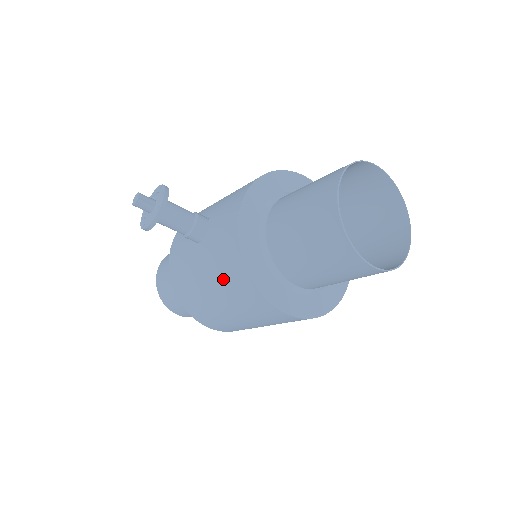
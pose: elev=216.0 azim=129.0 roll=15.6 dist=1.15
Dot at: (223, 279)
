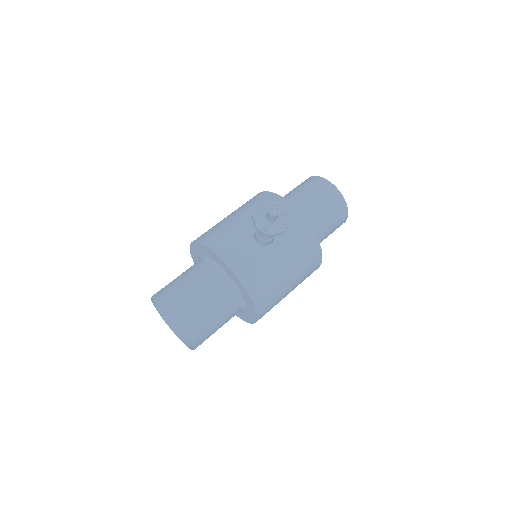
Dot at: (300, 257)
